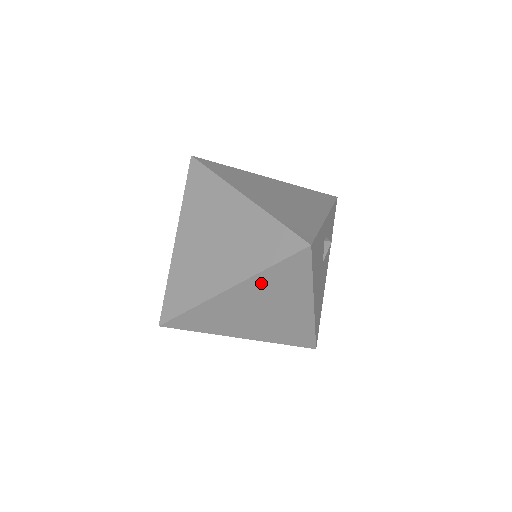
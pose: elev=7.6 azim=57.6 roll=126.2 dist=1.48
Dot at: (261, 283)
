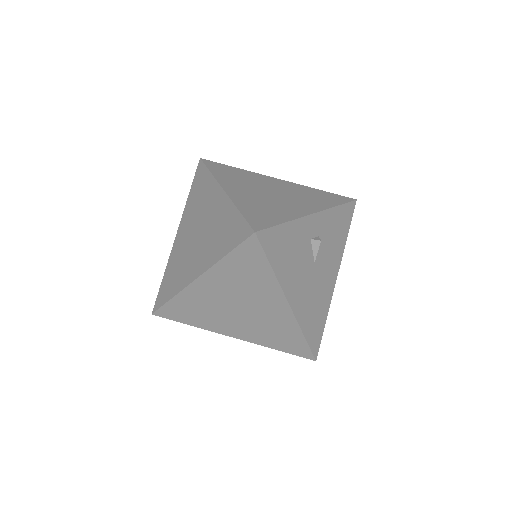
Dot at: (224, 274)
